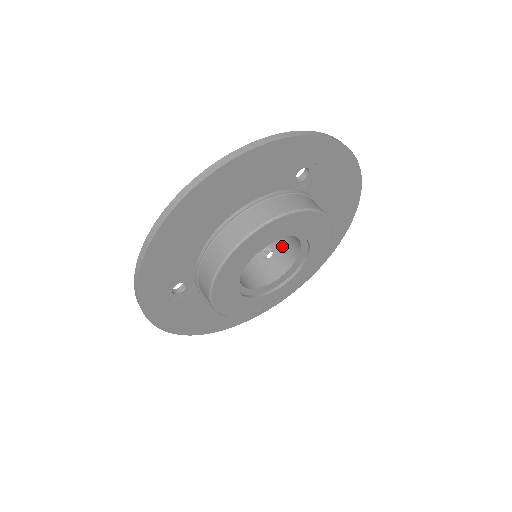
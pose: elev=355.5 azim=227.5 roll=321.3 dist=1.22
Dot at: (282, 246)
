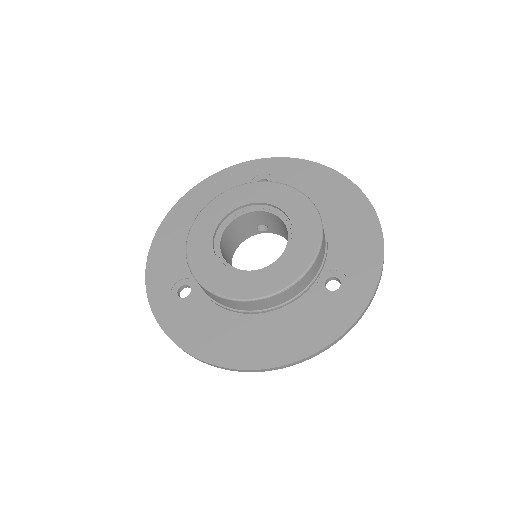
Dot at: occluded
